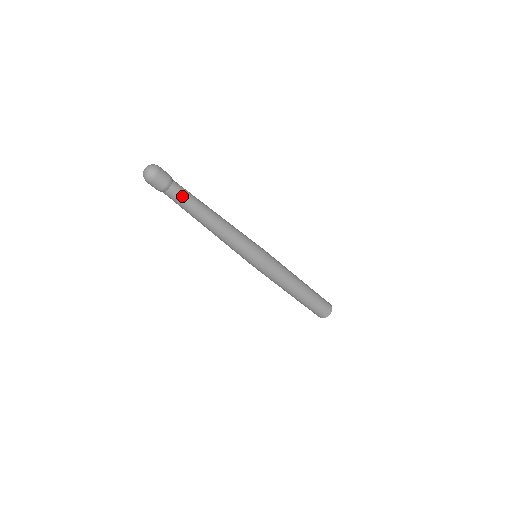
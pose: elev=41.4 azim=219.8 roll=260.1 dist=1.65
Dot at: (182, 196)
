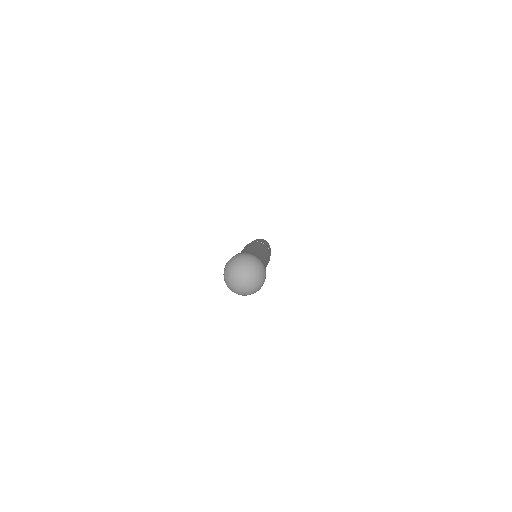
Dot at: occluded
